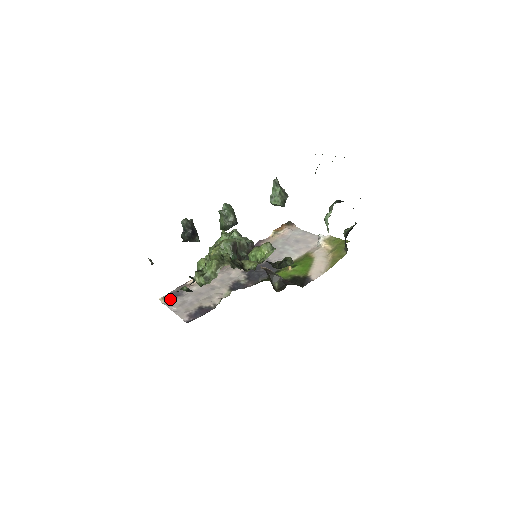
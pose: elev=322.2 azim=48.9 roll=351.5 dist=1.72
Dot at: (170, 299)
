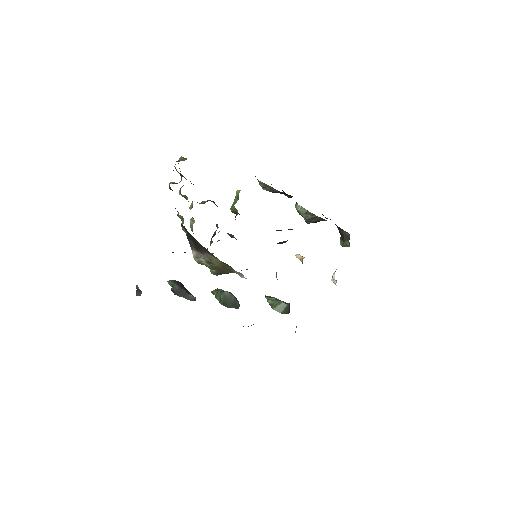
Dot at: occluded
